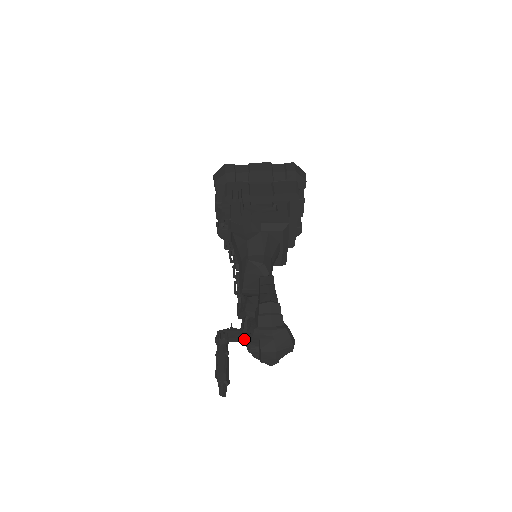
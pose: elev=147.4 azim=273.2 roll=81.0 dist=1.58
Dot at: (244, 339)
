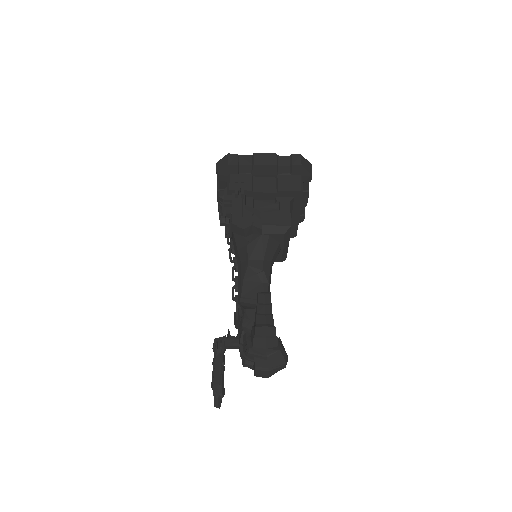
Dot at: occluded
